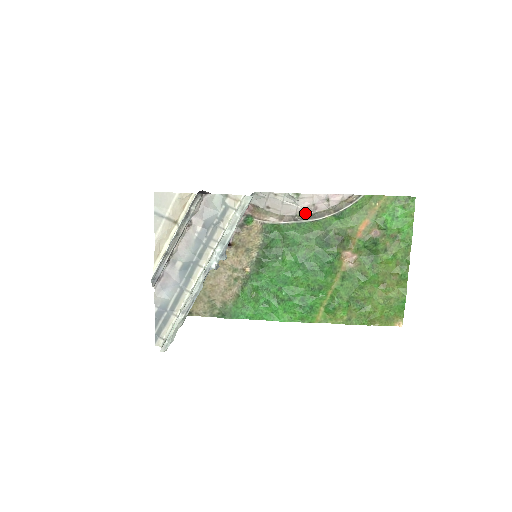
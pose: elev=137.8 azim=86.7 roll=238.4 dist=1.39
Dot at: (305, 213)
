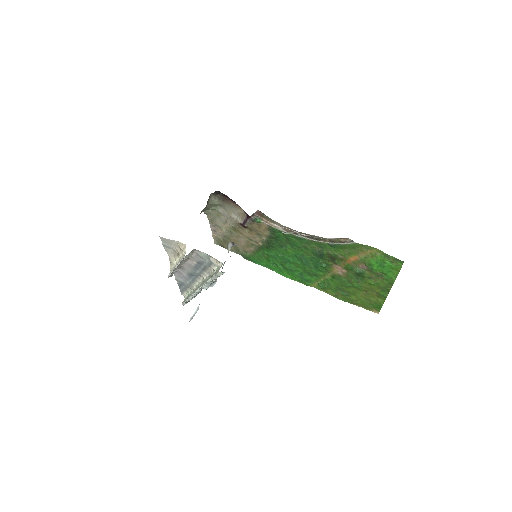
Dot at: (304, 233)
